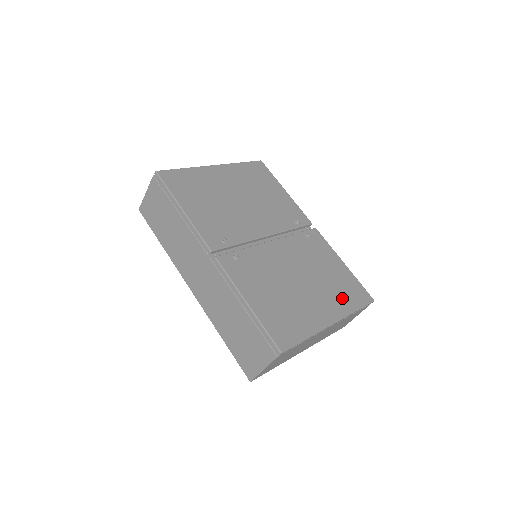
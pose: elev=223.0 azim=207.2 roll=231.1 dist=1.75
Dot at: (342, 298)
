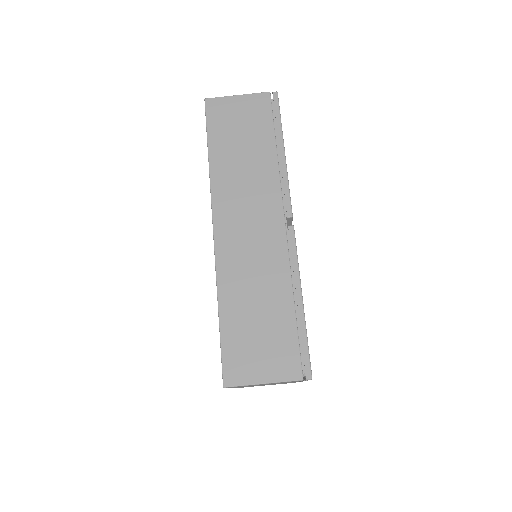
Dot at: occluded
